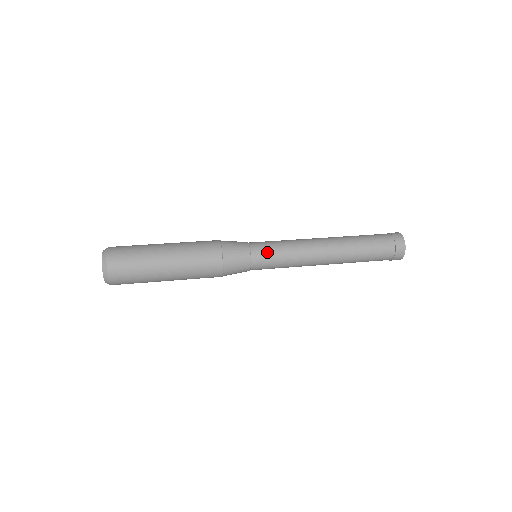
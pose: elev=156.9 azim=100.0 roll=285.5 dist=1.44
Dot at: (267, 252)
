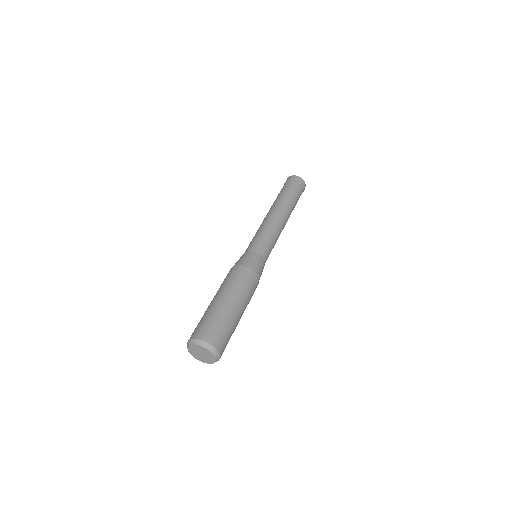
Dot at: (264, 246)
